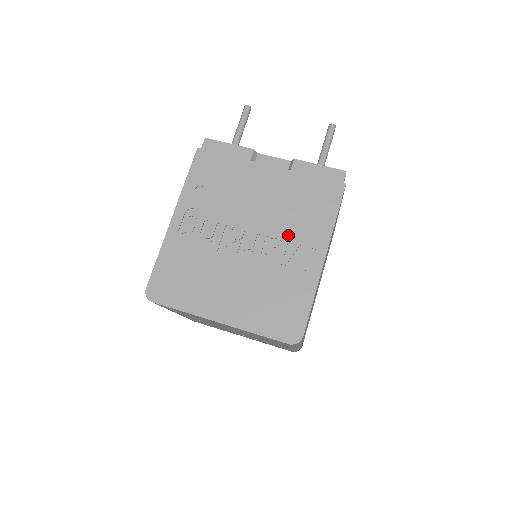
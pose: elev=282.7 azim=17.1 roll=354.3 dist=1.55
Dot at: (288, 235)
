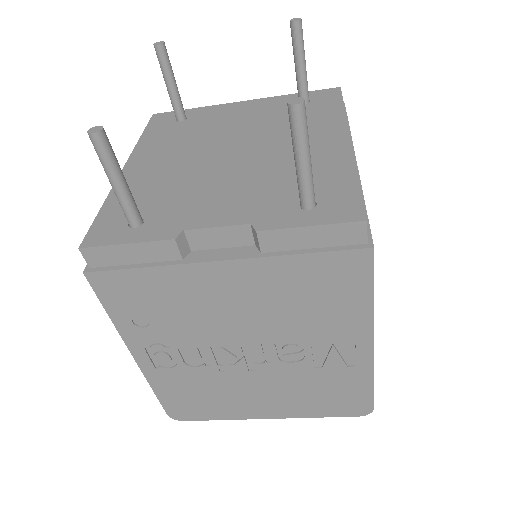
Dot at: (306, 335)
